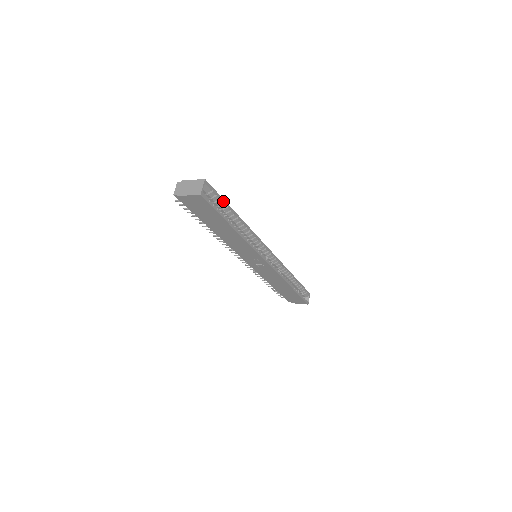
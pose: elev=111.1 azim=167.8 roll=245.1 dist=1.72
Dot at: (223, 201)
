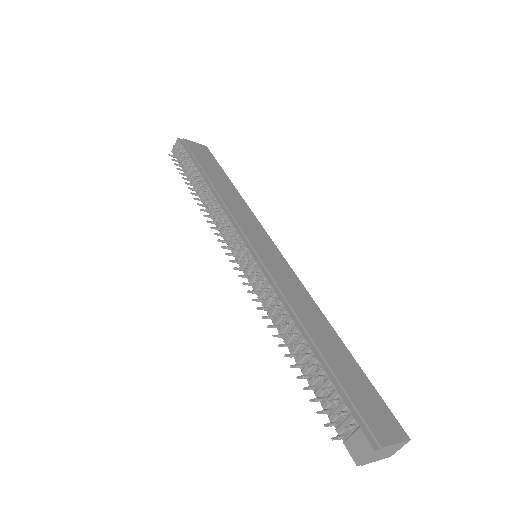
Dot at: (369, 384)
